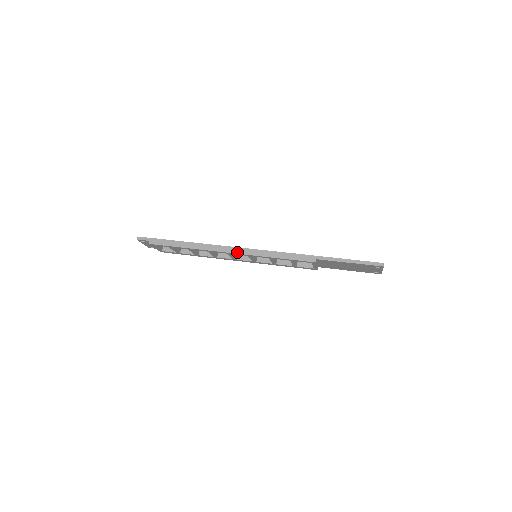
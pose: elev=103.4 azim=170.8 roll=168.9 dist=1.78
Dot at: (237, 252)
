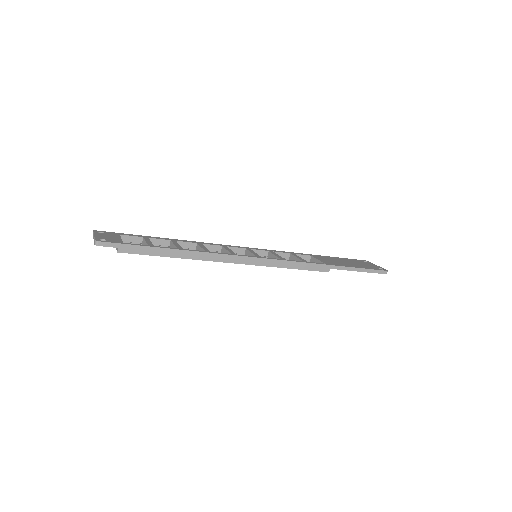
Dot at: (245, 262)
